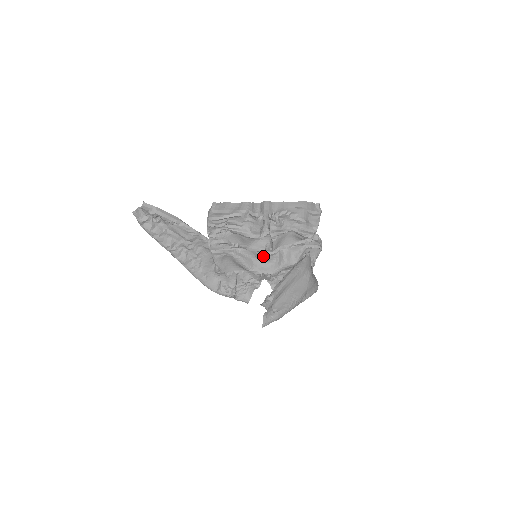
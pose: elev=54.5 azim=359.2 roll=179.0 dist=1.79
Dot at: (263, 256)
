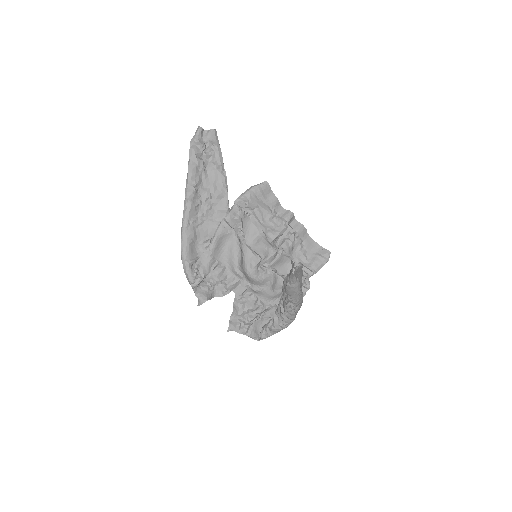
Dot at: (257, 264)
